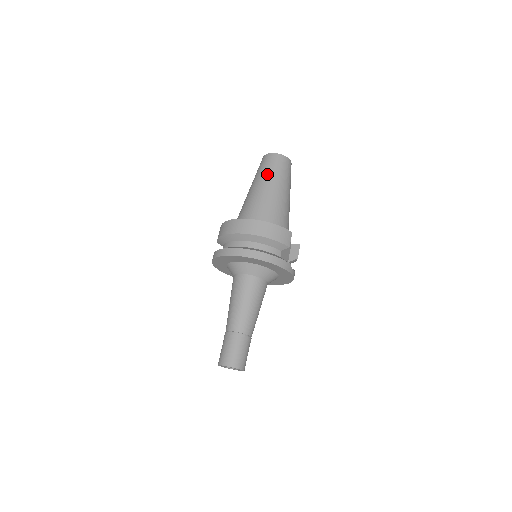
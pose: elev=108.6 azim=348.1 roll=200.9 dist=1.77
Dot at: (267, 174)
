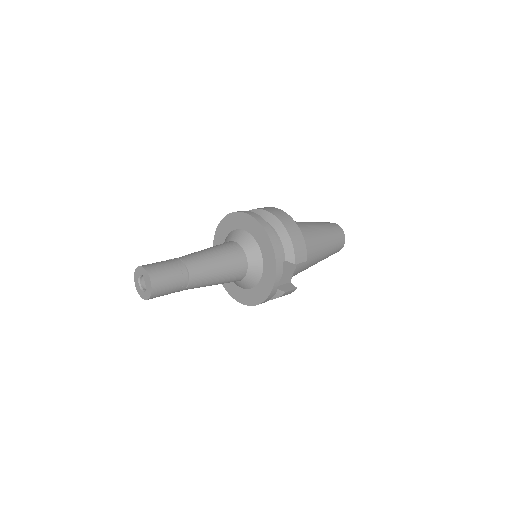
Dot at: (323, 225)
